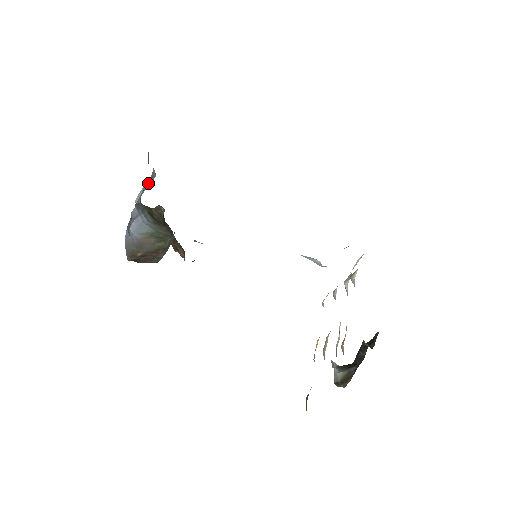
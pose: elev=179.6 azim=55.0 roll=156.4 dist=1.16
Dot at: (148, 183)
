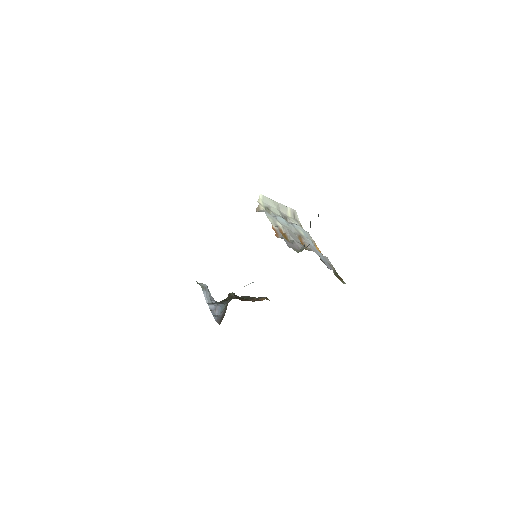
Dot at: (204, 291)
